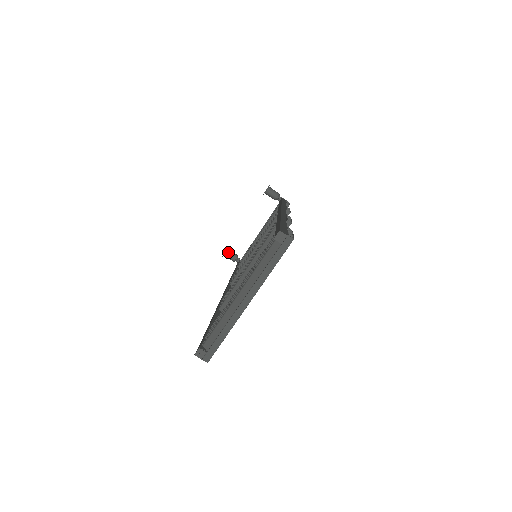
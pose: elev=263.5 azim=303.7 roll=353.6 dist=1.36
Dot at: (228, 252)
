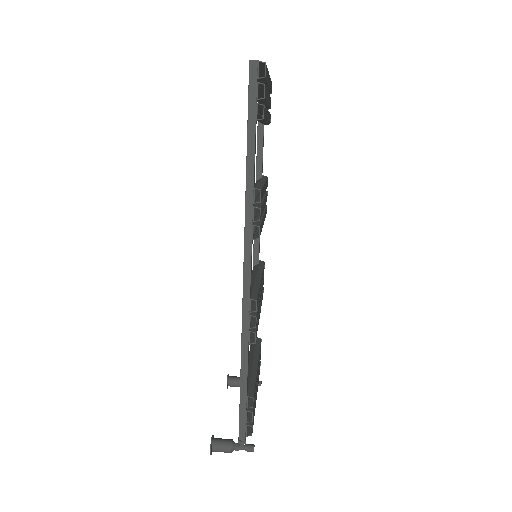
Dot at: (216, 438)
